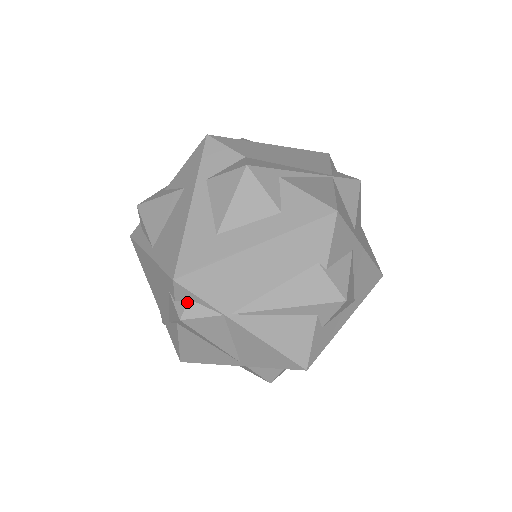
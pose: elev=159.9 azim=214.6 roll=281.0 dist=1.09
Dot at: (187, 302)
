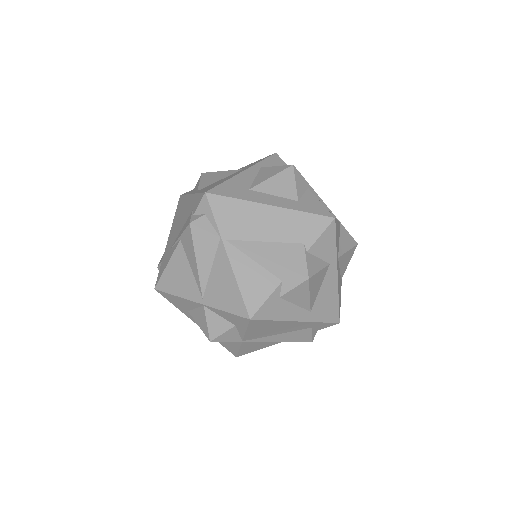
Dot at: (202, 215)
